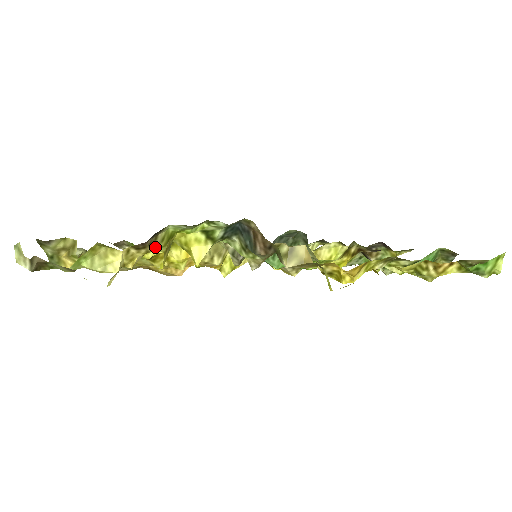
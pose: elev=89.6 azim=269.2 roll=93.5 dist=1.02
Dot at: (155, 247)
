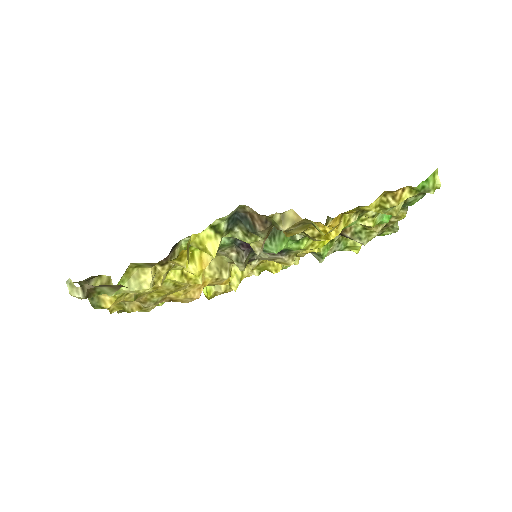
Dot at: occluded
